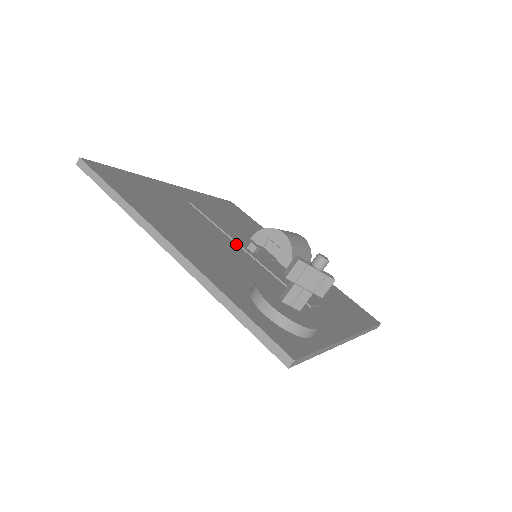
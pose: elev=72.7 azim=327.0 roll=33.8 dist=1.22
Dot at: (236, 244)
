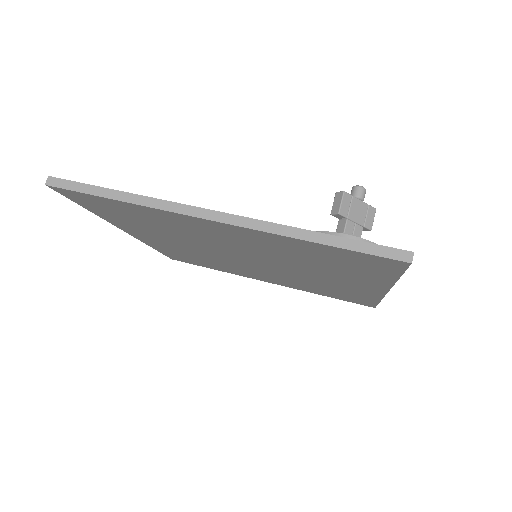
Dot at: occluded
